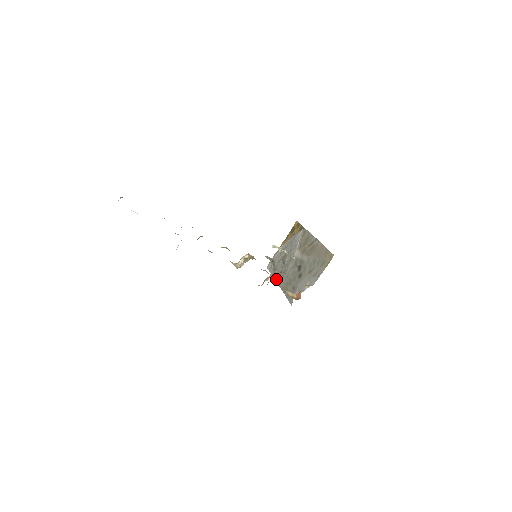
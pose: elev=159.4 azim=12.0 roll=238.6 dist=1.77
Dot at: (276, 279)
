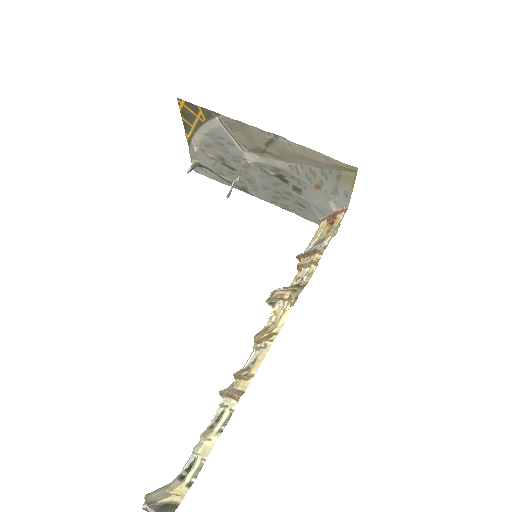
Dot at: (242, 190)
